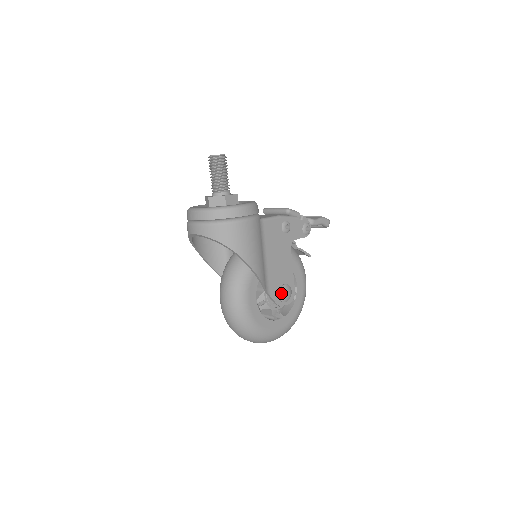
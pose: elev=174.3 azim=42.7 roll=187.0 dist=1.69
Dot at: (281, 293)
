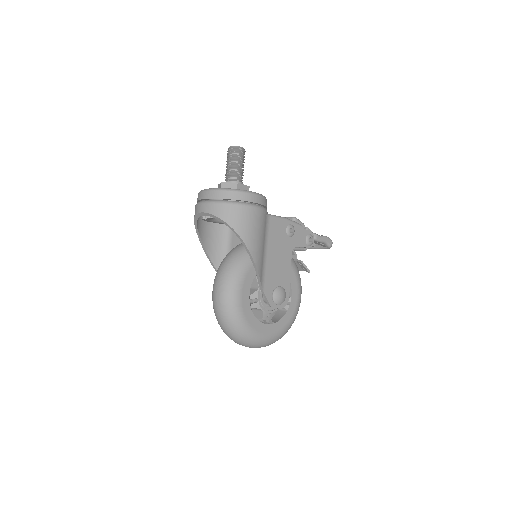
Dot at: (275, 293)
